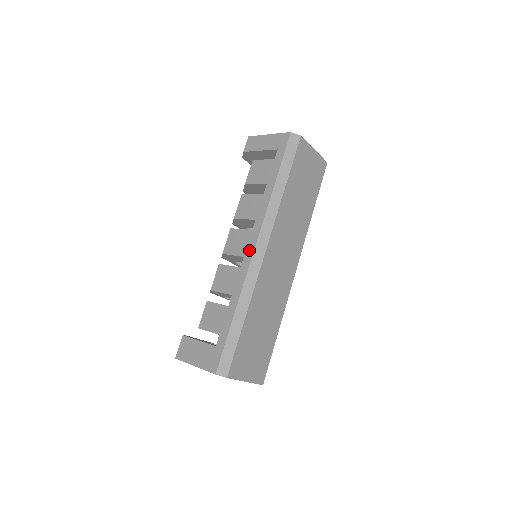
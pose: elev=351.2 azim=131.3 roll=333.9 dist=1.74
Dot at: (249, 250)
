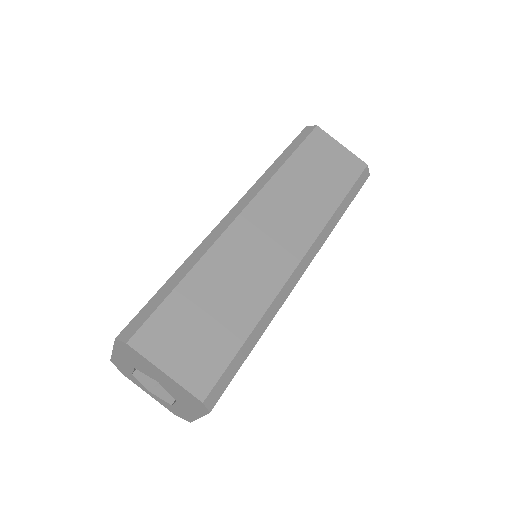
Dot at: occluded
